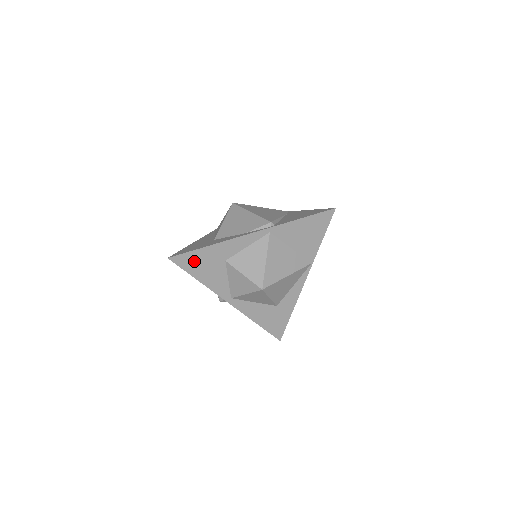
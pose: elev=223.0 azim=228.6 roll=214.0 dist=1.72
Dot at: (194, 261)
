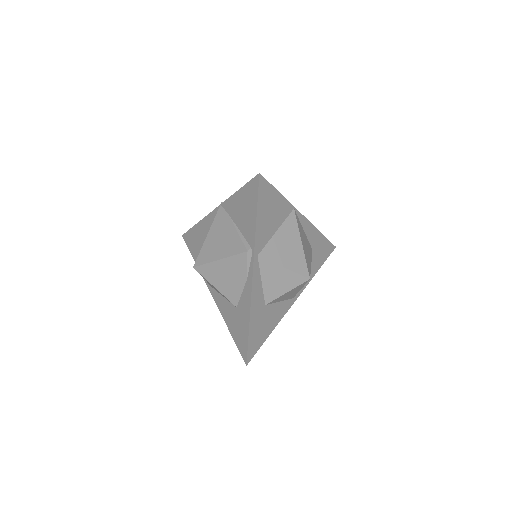
Dot at: (256, 338)
